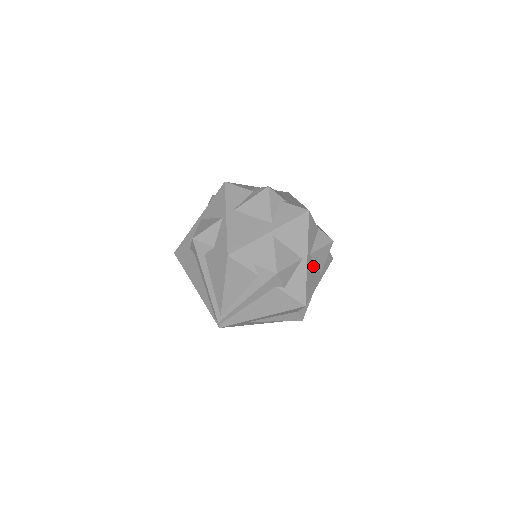
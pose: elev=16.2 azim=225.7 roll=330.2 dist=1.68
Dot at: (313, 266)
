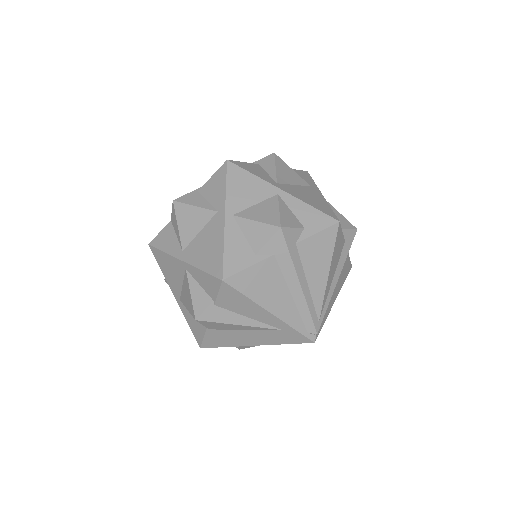
Dot at: occluded
